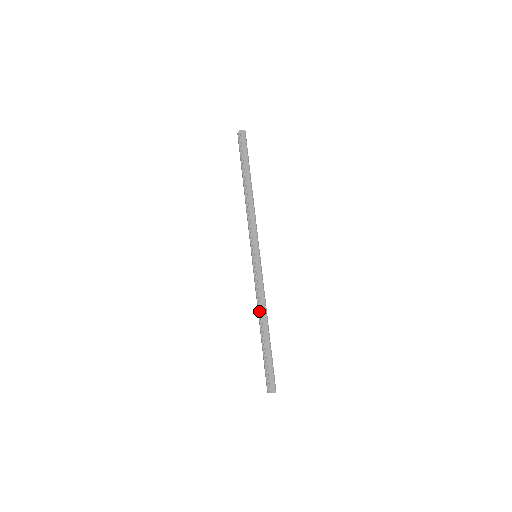
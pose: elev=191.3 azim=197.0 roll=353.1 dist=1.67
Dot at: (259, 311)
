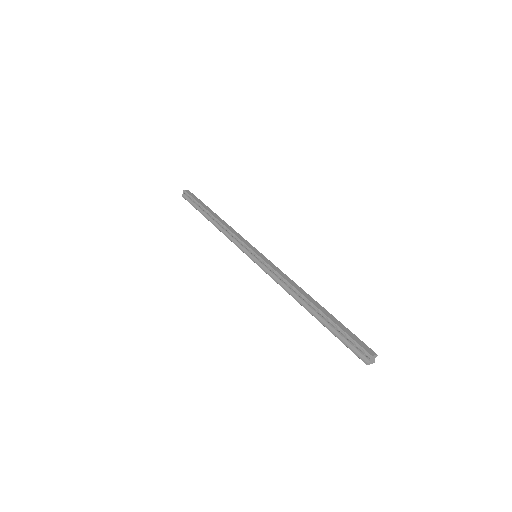
Dot at: (293, 293)
